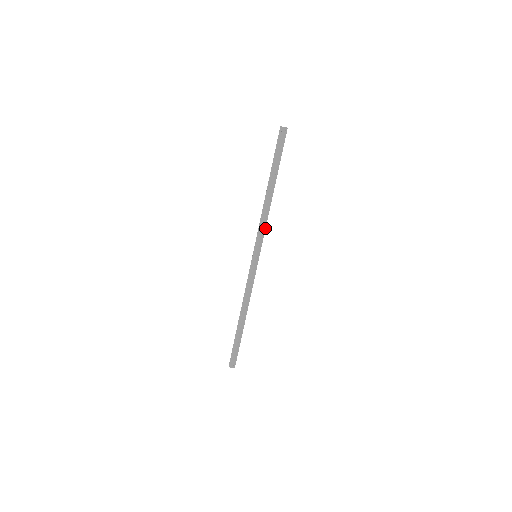
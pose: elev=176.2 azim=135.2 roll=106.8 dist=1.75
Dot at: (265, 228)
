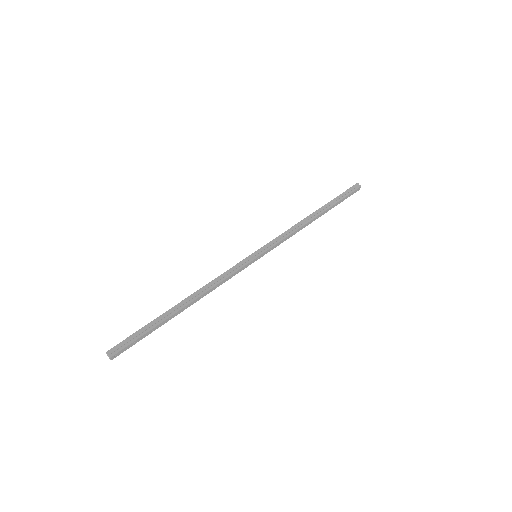
Dot at: occluded
